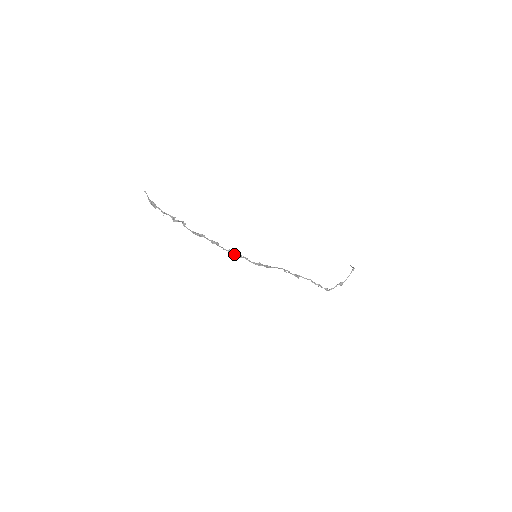
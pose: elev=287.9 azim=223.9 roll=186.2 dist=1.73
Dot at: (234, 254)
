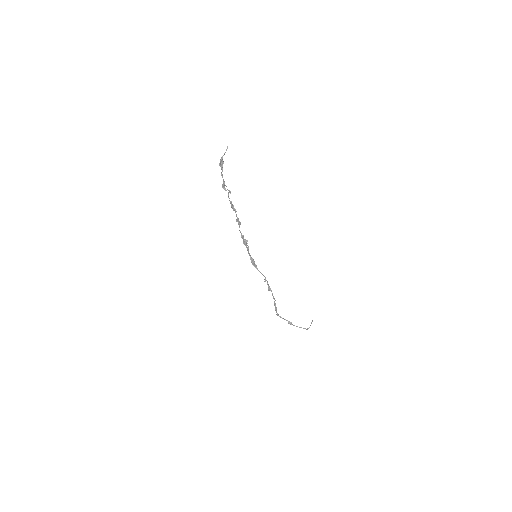
Dot at: (243, 240)
